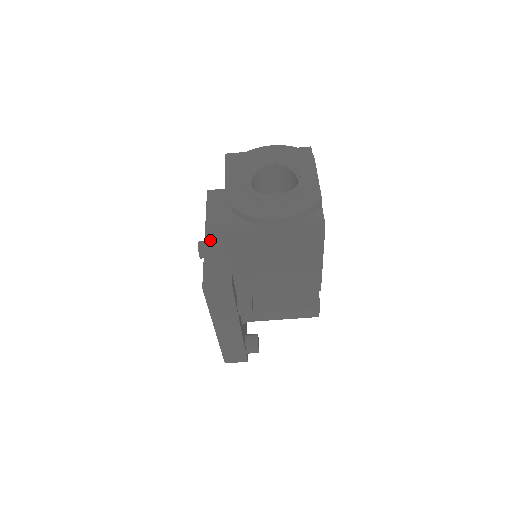
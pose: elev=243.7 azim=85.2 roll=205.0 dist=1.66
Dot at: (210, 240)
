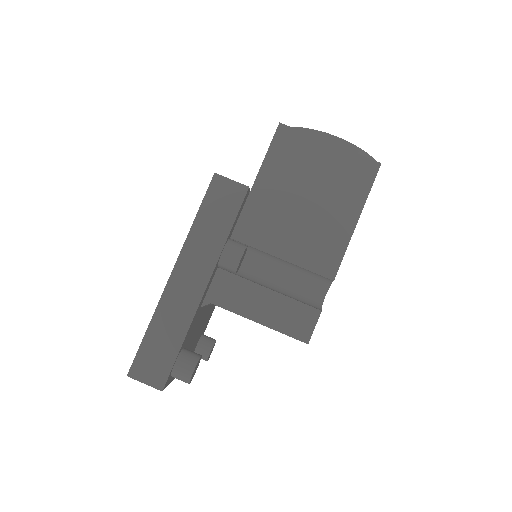
Dot at: occluded
